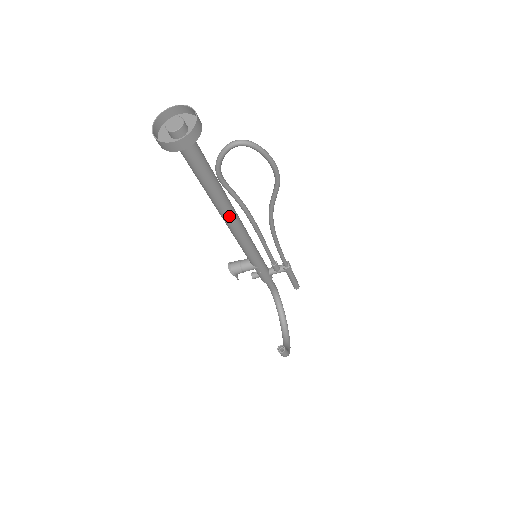
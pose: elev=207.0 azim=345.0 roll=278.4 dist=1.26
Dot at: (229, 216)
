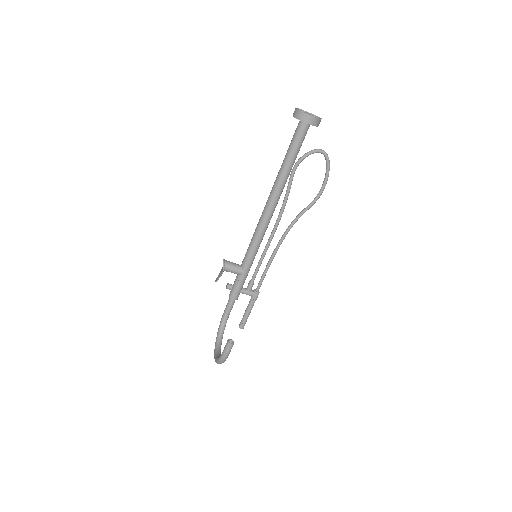
Dot at: (275, 202)
